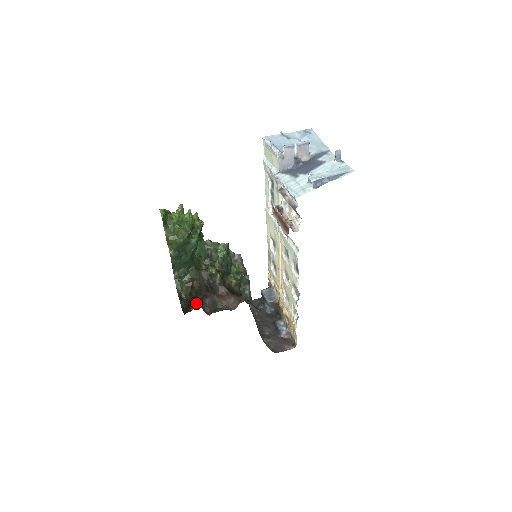
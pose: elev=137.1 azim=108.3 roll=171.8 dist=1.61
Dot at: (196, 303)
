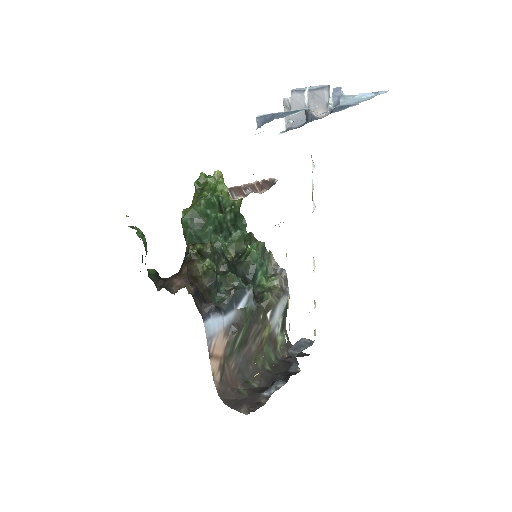
Dot at: (153, 269)
